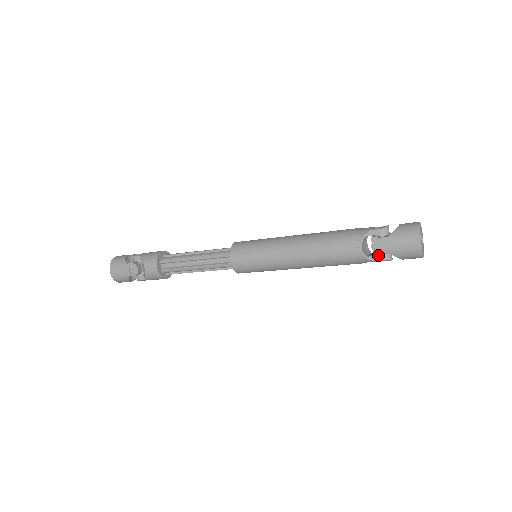
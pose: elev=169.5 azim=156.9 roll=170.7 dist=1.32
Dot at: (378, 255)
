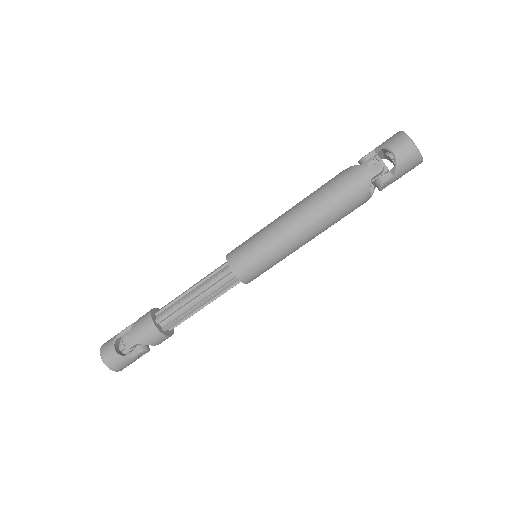
Dot at: occluded
